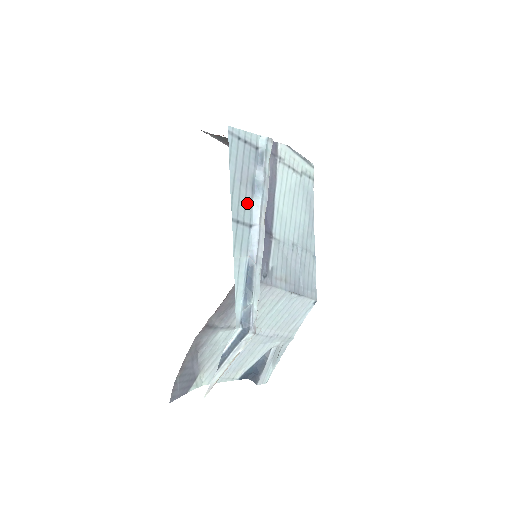
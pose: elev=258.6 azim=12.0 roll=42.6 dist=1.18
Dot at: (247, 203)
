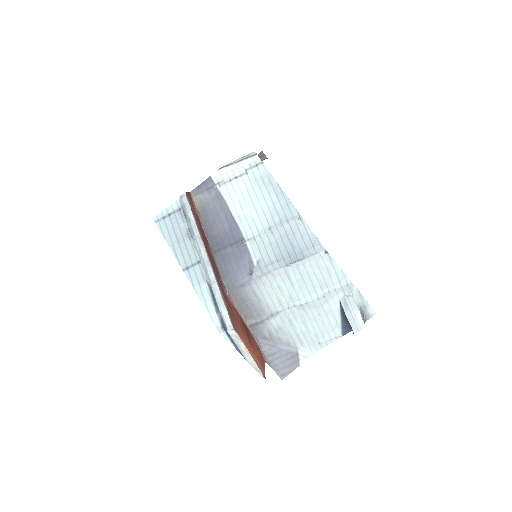
Dot at: (190, 250)
